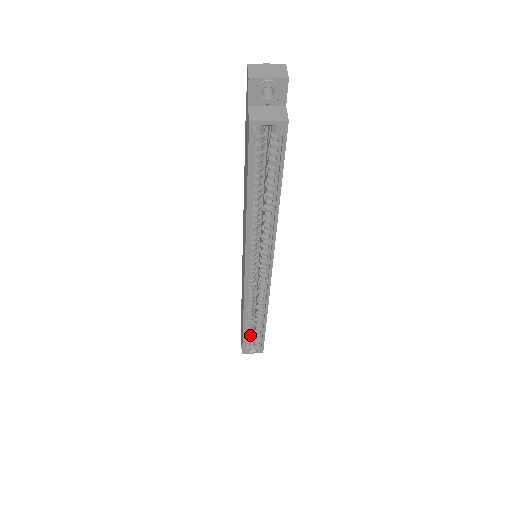
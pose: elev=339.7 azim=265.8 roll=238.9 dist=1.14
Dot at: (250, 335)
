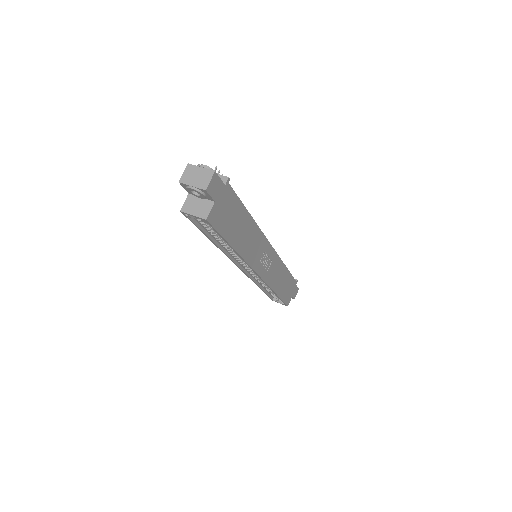
Dot at: (273, 294)
